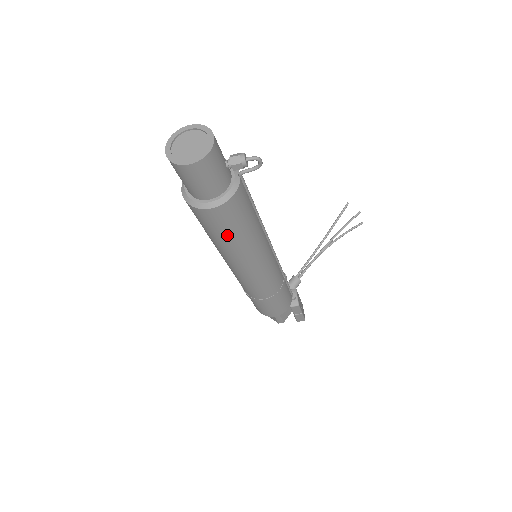
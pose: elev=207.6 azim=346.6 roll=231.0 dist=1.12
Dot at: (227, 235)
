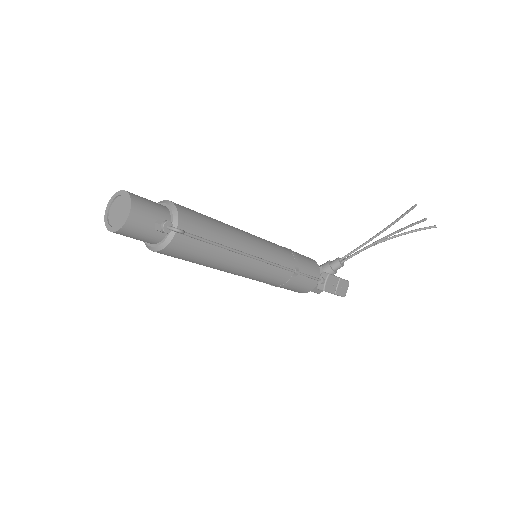
Dot at: (185, 260)
